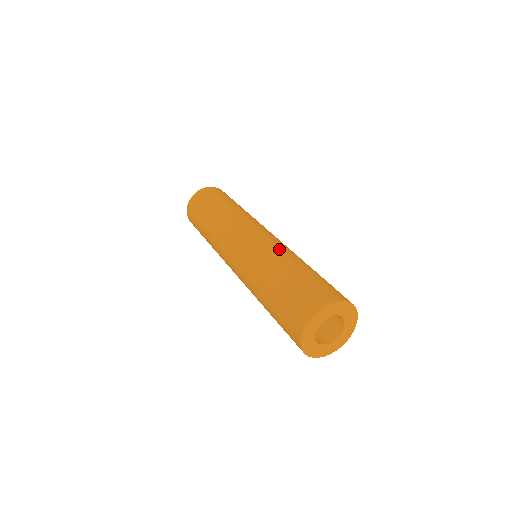
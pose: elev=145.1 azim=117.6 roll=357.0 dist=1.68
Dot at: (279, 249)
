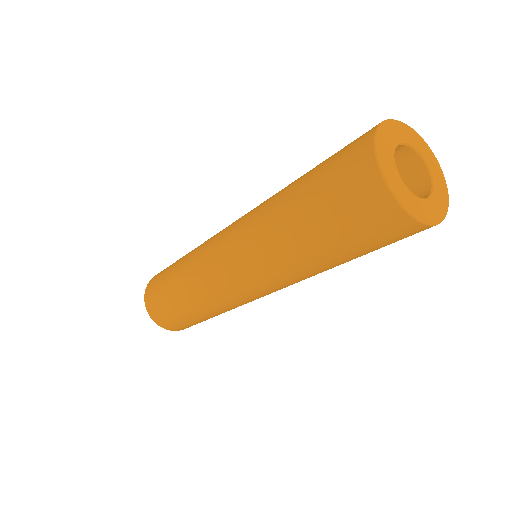
Dot at: occluded
